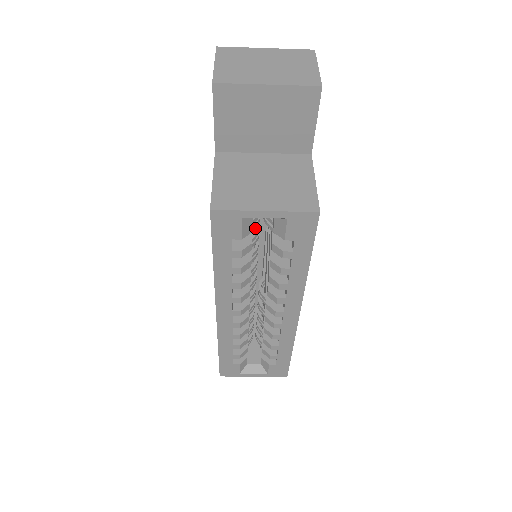
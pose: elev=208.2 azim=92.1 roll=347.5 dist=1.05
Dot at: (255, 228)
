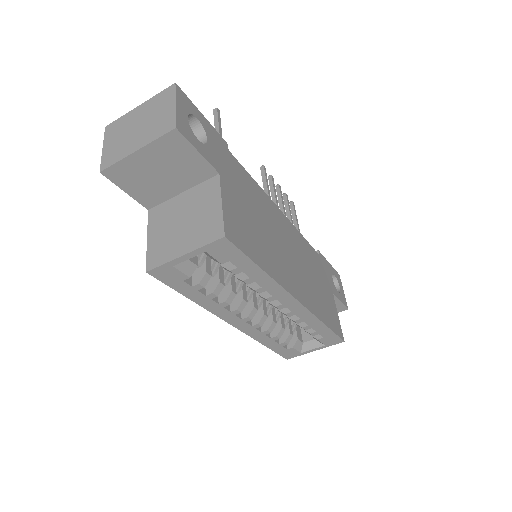
Dot at: occluded
